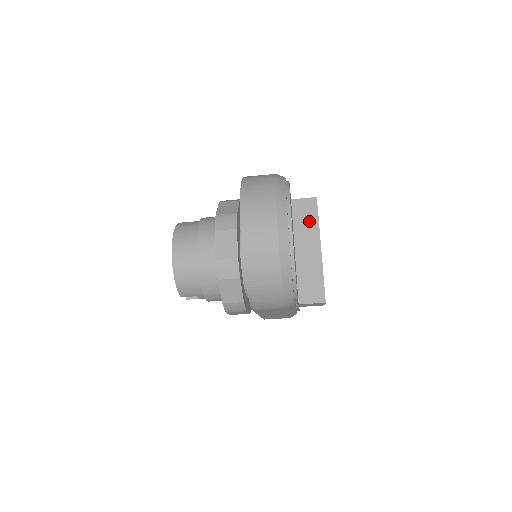
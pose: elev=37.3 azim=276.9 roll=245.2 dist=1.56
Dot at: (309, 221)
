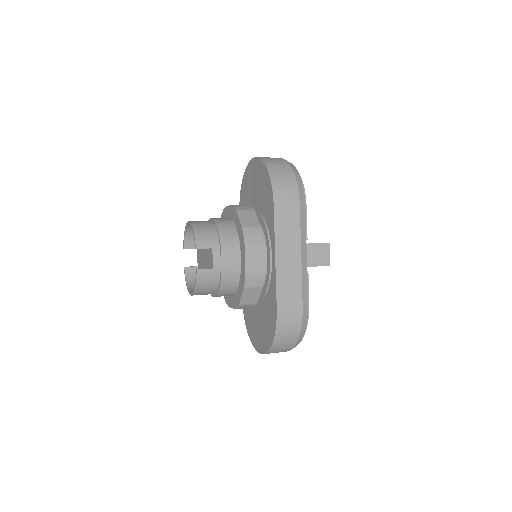
Dot at: occluded
